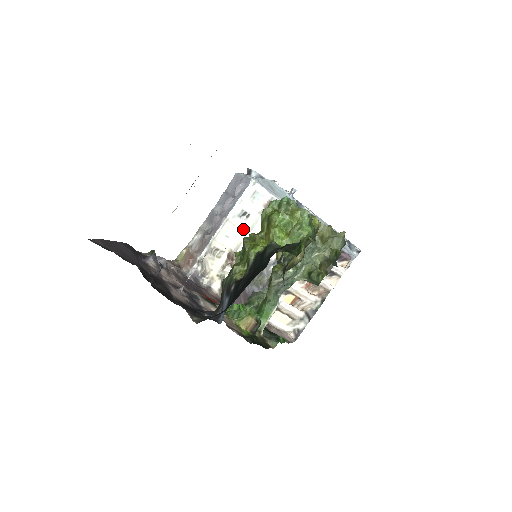
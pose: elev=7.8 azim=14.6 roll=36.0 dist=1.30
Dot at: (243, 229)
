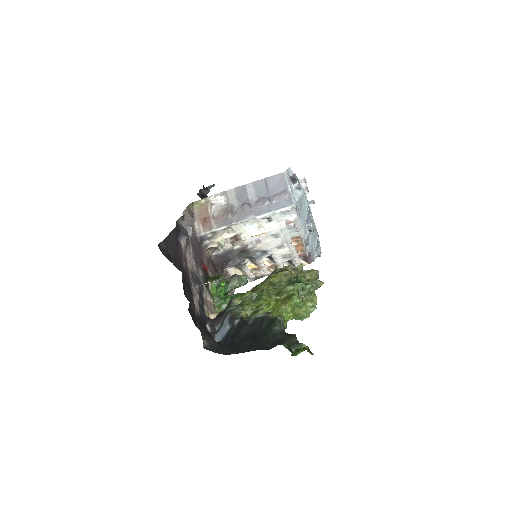
Dot at: (260, 226)
